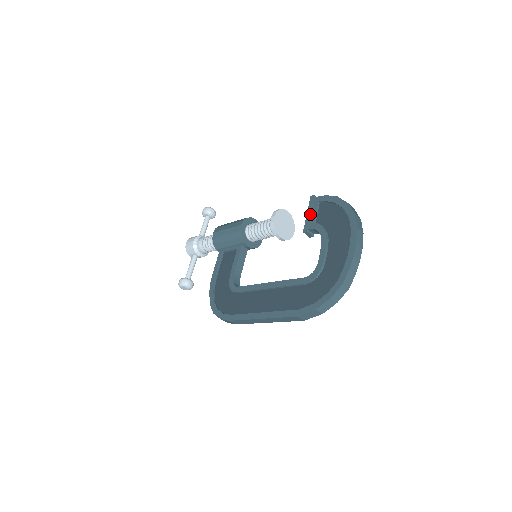
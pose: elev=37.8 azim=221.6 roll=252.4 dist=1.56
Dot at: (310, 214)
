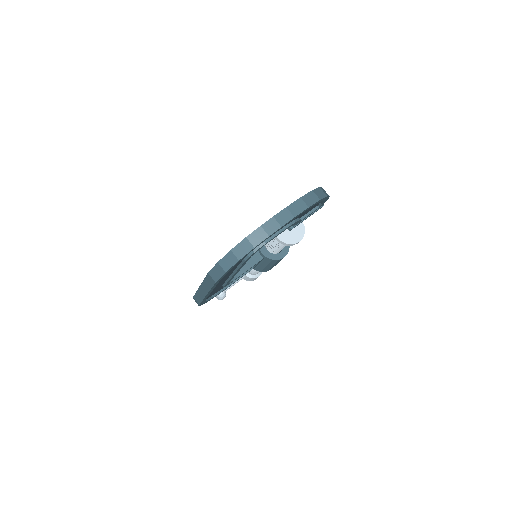
Dot at: occluded
